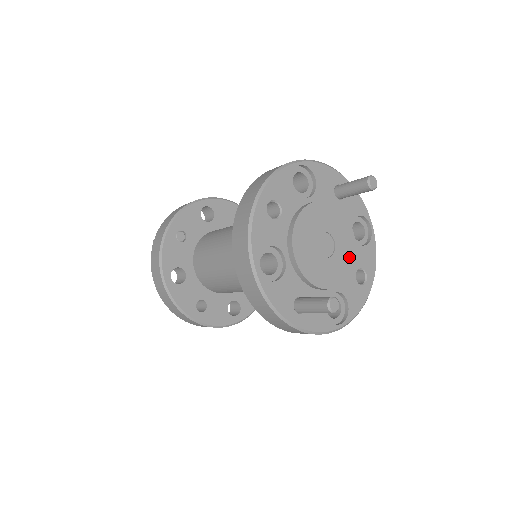
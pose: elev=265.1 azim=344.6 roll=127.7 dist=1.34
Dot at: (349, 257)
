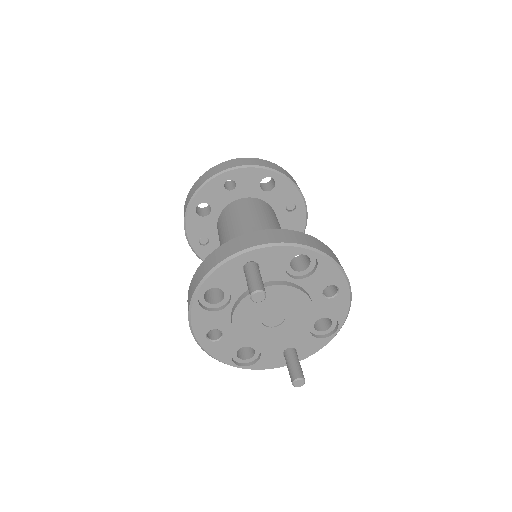
Dot at: (302, 303)
